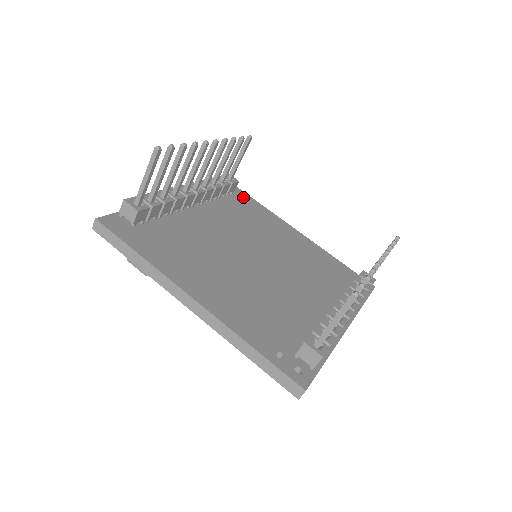
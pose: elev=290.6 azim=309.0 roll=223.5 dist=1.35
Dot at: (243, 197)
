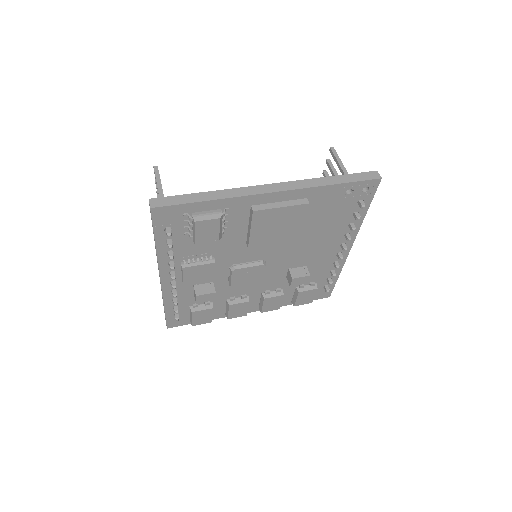
Dot at: occluded
